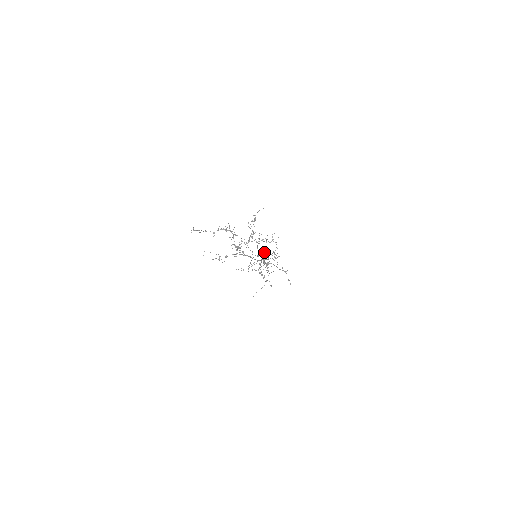
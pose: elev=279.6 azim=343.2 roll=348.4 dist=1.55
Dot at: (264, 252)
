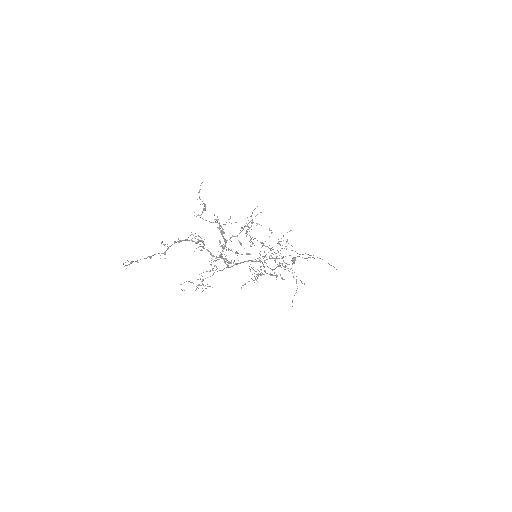
Dot at: (266, 246)
